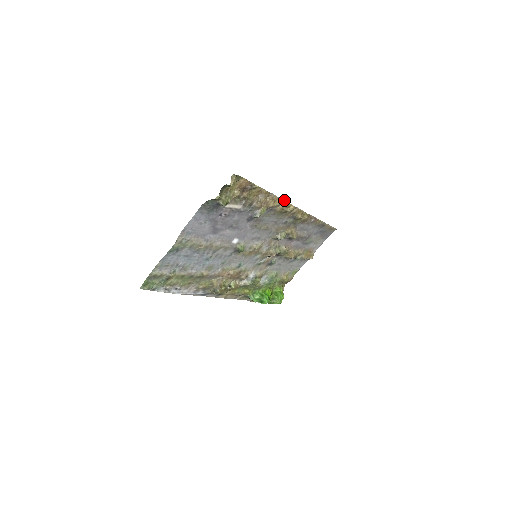
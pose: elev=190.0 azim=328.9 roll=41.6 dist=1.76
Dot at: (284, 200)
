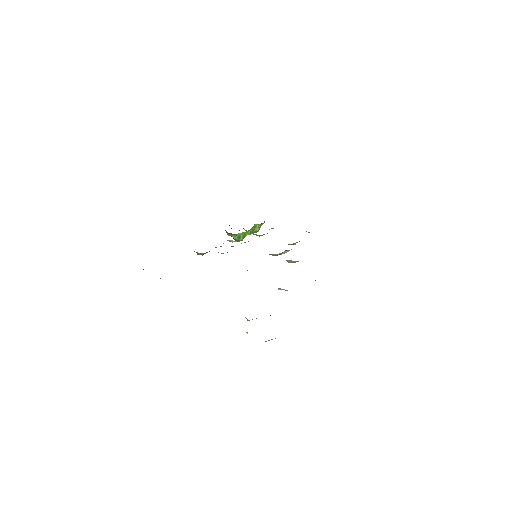
Dot at: occluded
